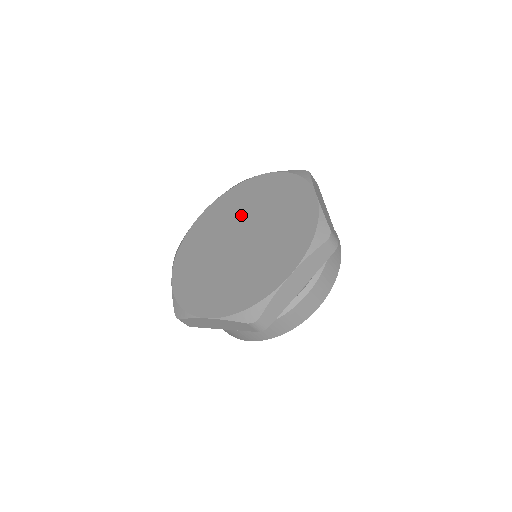
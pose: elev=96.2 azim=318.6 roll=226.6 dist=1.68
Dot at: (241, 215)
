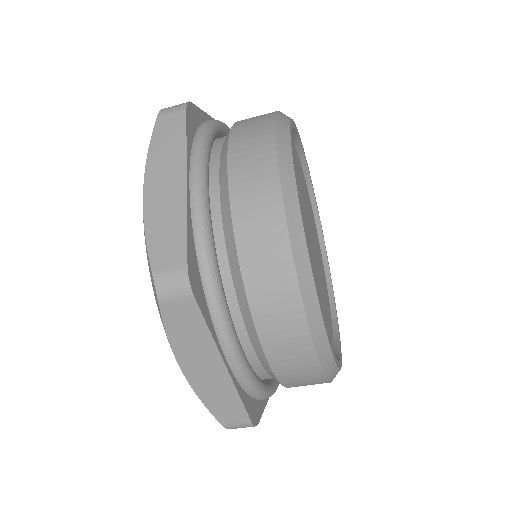
Dot at: occluded
